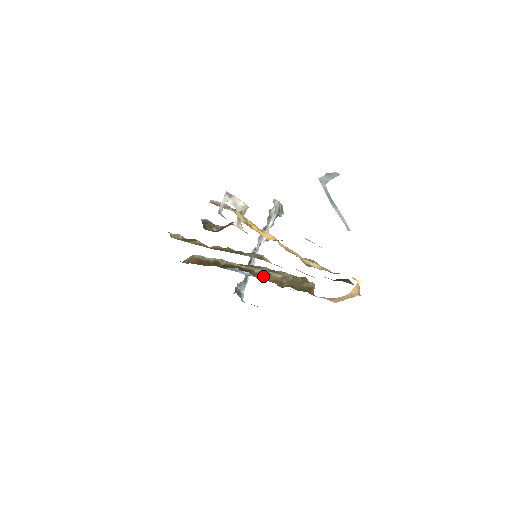
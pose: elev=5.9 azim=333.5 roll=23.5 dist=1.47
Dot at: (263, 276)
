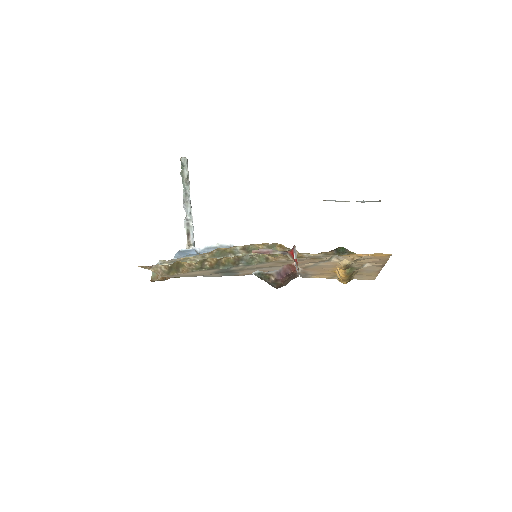
Dot at: occluded
